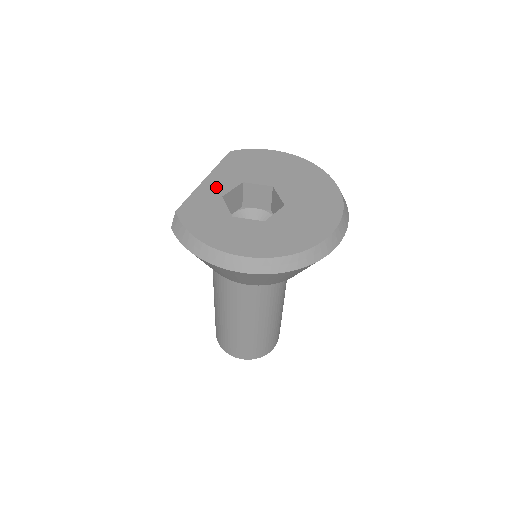
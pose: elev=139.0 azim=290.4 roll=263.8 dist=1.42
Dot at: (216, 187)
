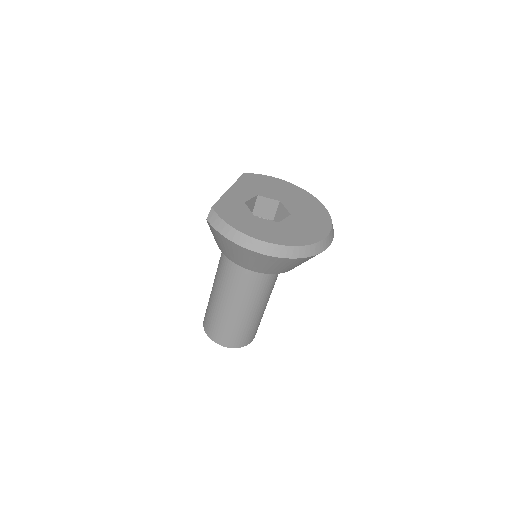
Dot at: (239, 195)
